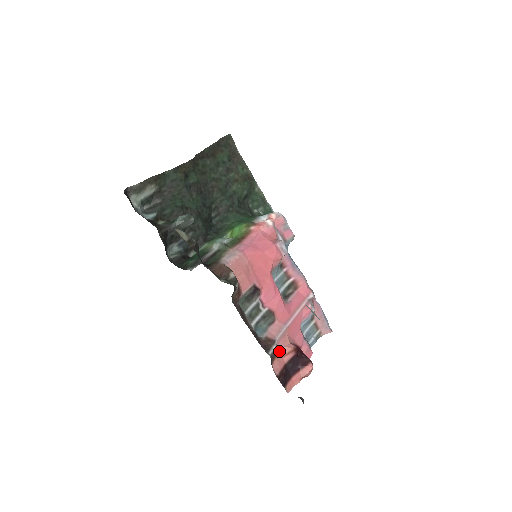
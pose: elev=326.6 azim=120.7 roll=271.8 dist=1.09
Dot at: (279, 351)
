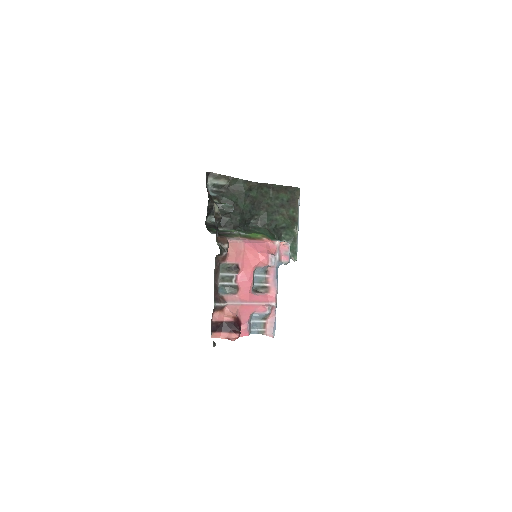
Dot at: (225, 311)
